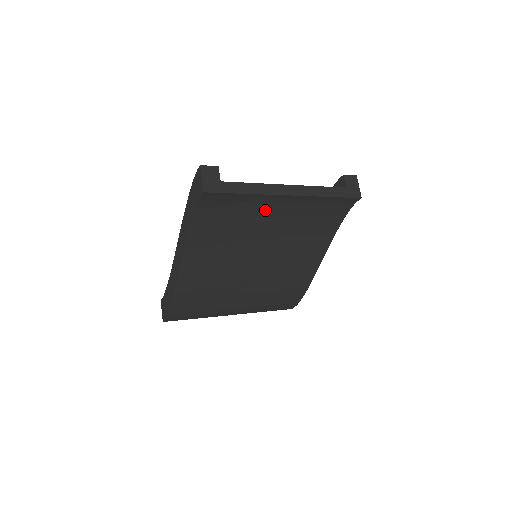
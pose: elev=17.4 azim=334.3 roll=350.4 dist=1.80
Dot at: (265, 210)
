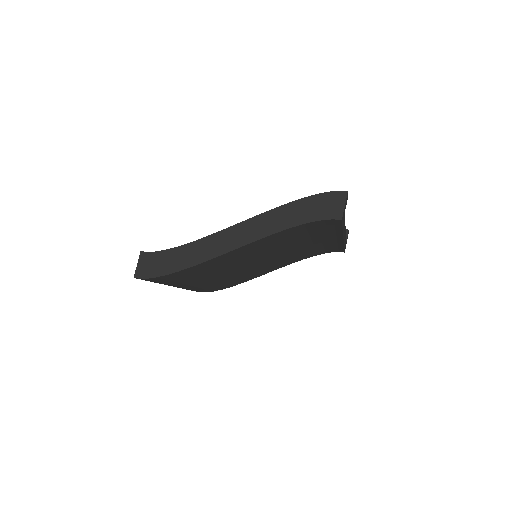
Dot at: (318, 237)
